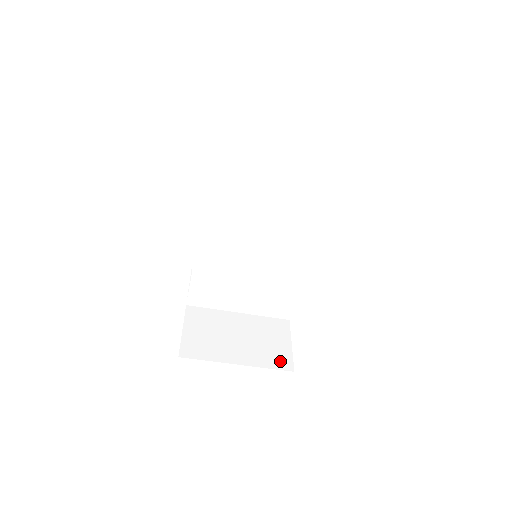
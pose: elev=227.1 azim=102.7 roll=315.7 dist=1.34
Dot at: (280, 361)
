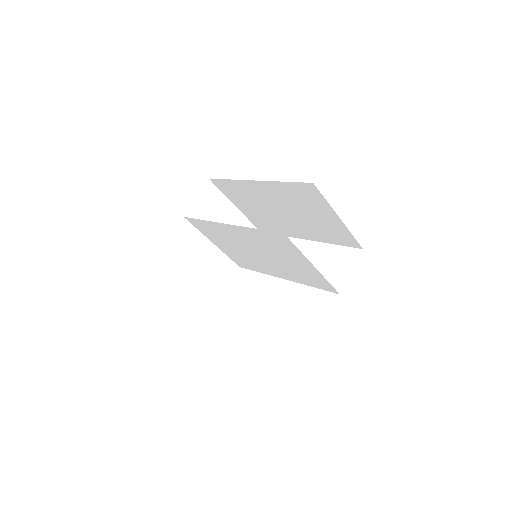
Dot at: (211, 298)
